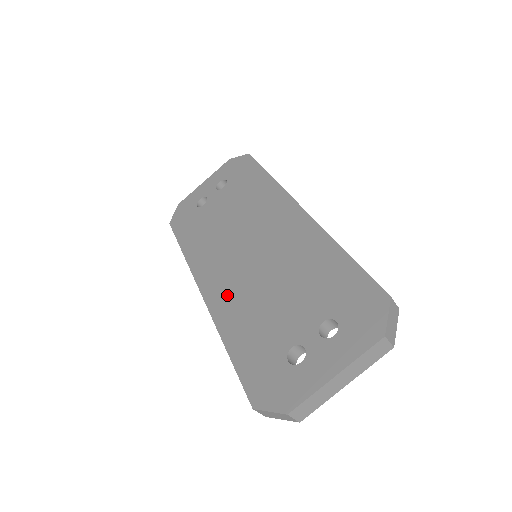
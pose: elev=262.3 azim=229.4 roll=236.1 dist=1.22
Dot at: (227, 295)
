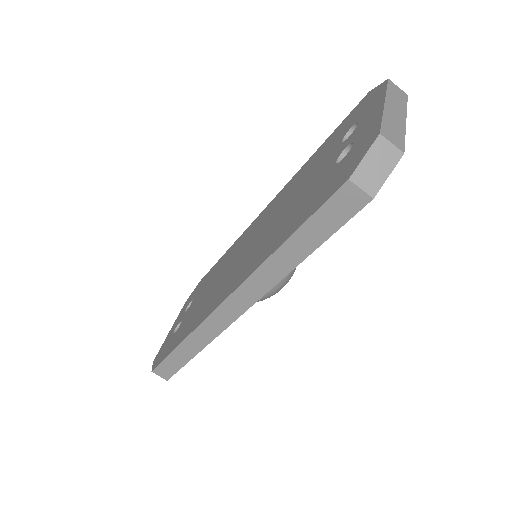
Dot at: (250, 263)
